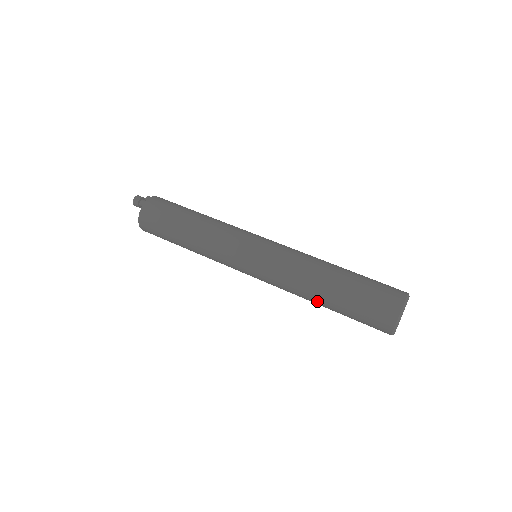
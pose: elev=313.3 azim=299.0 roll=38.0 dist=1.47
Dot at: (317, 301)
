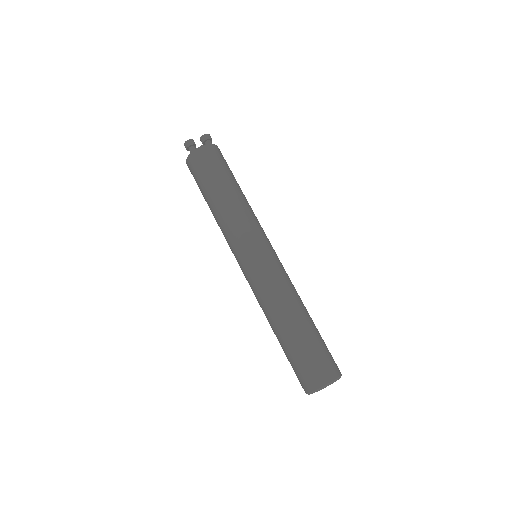
Dot at: occluded
